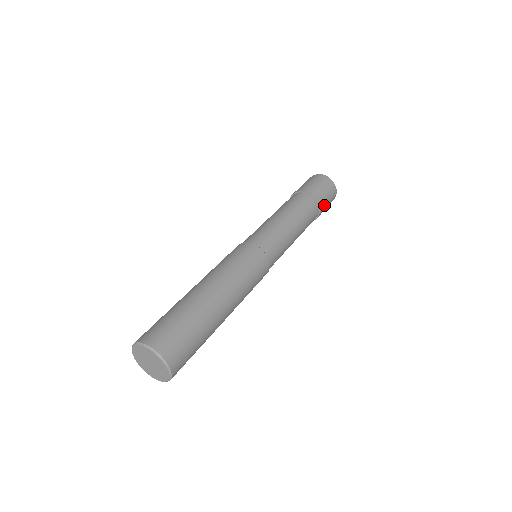
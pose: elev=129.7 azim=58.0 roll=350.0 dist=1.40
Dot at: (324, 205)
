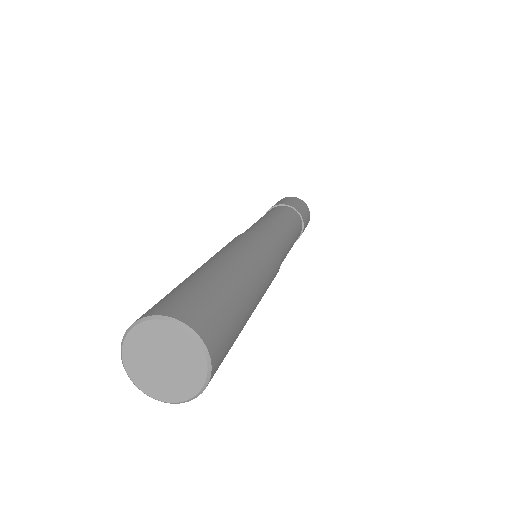
Dot at: (304, 228)
